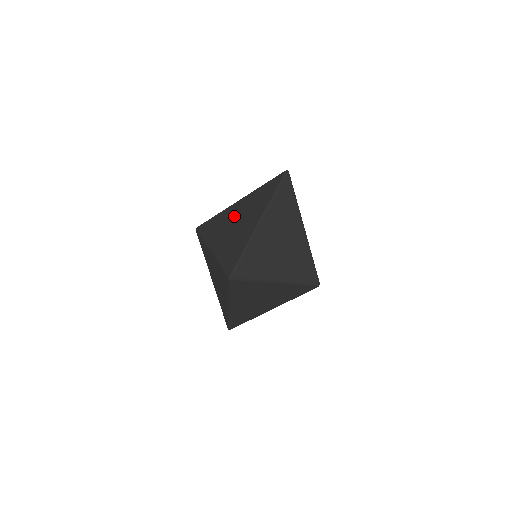
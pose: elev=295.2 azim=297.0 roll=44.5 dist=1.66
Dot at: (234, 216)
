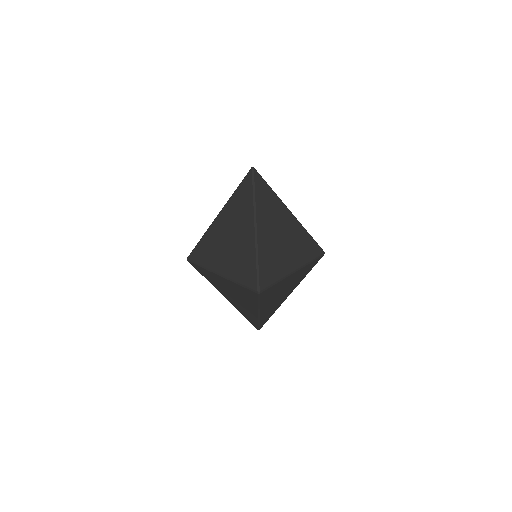
Dot at: (223, 232)
